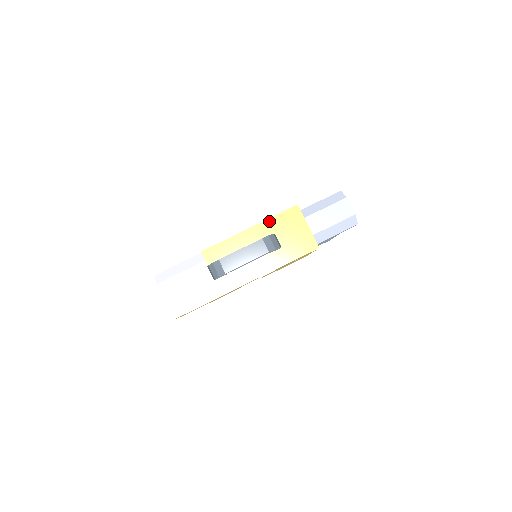
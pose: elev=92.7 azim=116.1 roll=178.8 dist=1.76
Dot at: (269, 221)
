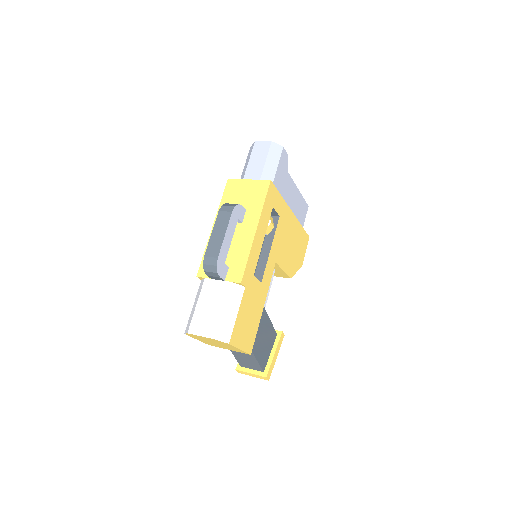
Dot at: occluded
